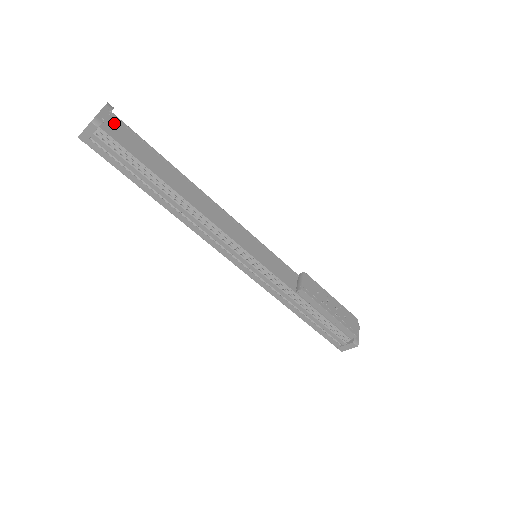
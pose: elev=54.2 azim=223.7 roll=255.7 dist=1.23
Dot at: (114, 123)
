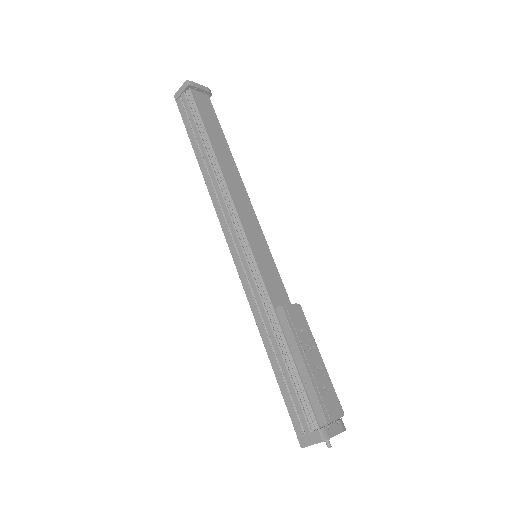
Dot at: (204, 98)
